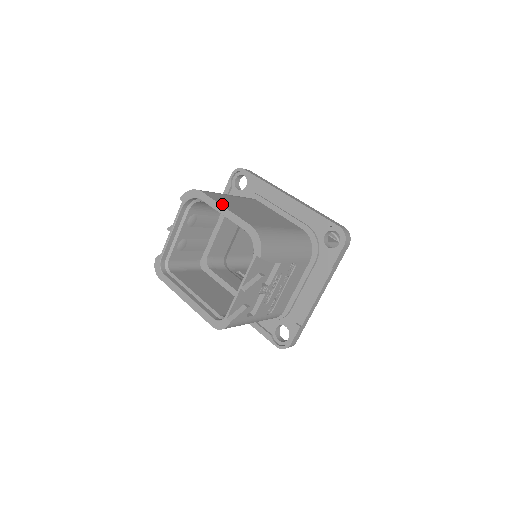
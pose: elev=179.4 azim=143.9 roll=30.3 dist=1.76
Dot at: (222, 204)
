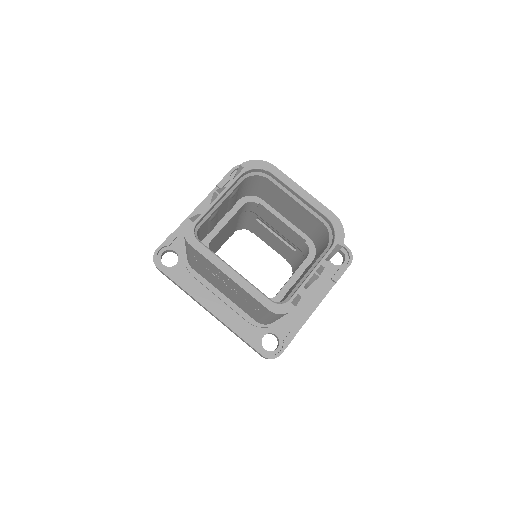
Dot at: (297, 185)
